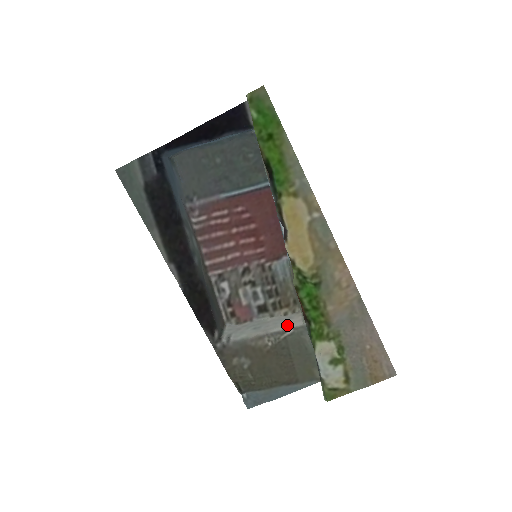
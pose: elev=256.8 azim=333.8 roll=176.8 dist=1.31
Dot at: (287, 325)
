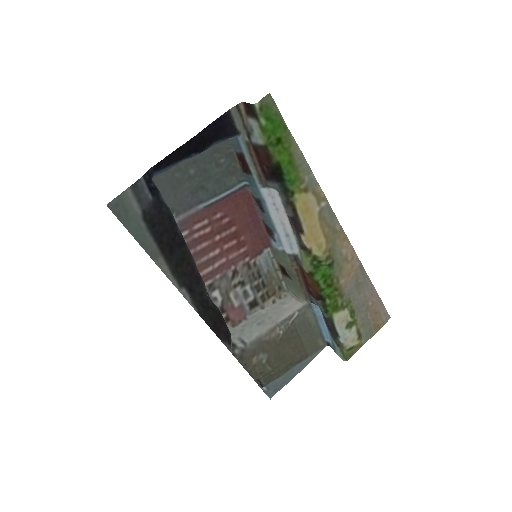
Dot at: (289, 310)
